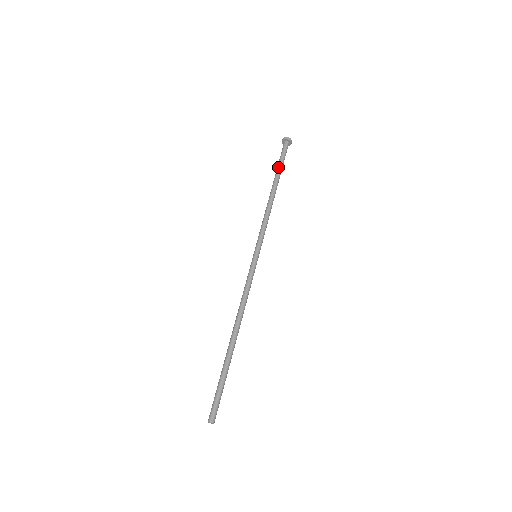
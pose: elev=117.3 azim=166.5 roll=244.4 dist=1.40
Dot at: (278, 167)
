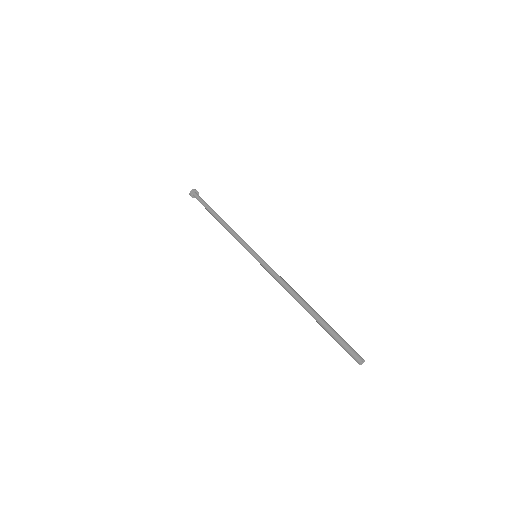
Dot at: (208, 206)
